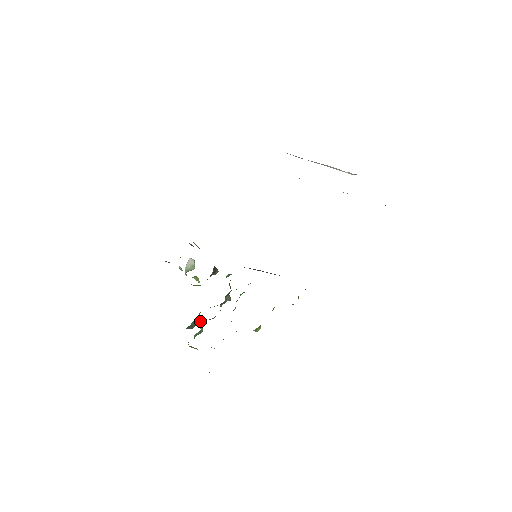
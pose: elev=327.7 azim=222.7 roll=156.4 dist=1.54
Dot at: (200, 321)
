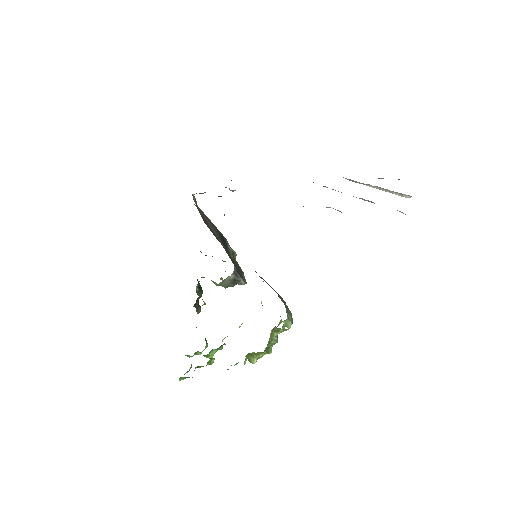
Dot at: occluded
